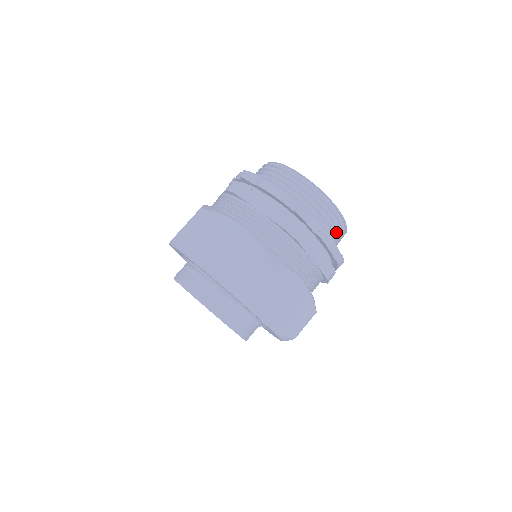
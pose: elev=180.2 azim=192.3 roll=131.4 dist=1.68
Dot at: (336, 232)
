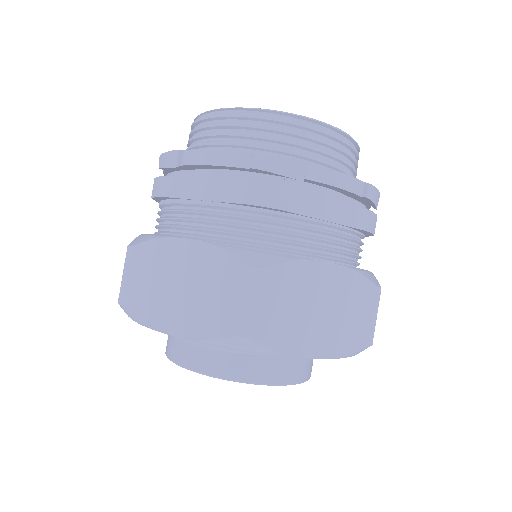
Dot at: (340, 156)
